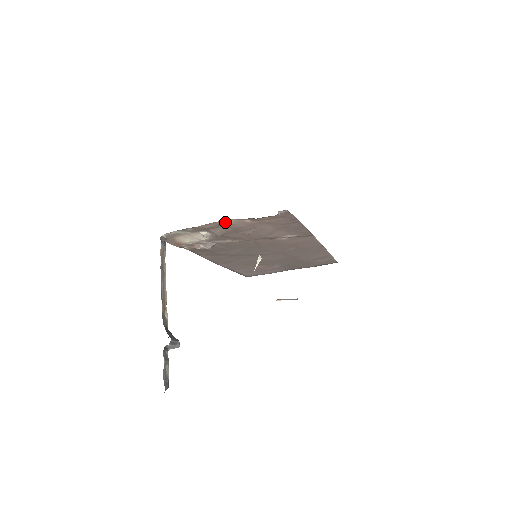
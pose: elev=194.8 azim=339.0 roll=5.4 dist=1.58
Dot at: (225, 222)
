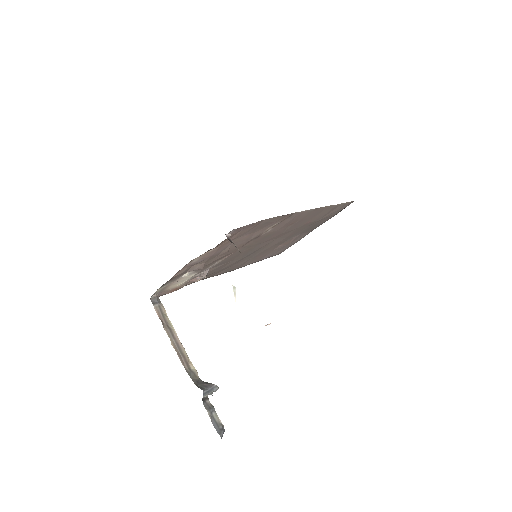
Dot at: (192, 262)
